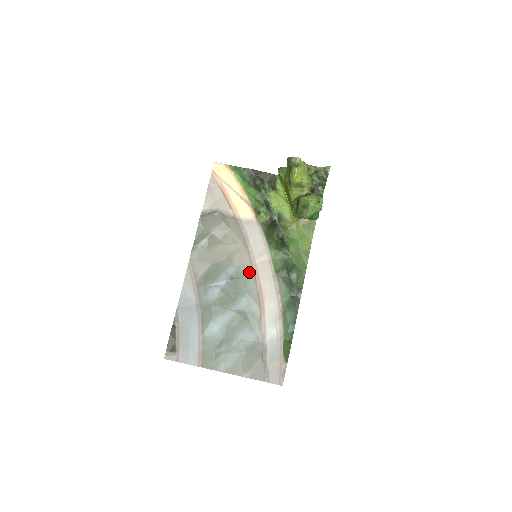
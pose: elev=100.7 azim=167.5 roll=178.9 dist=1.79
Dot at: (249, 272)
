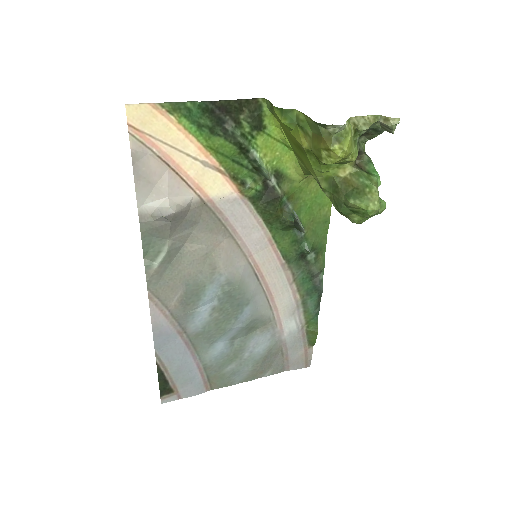
Dot at: (246, 273)
